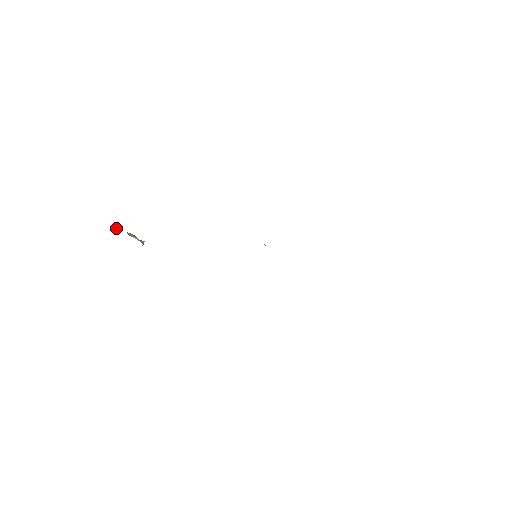
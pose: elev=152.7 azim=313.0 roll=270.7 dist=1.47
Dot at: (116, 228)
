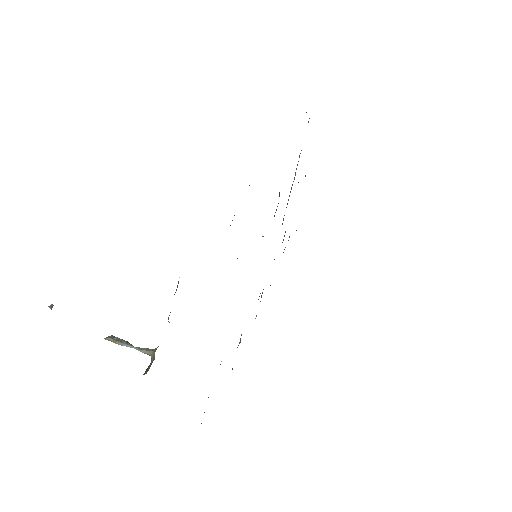
Dot at: (51, 307)
